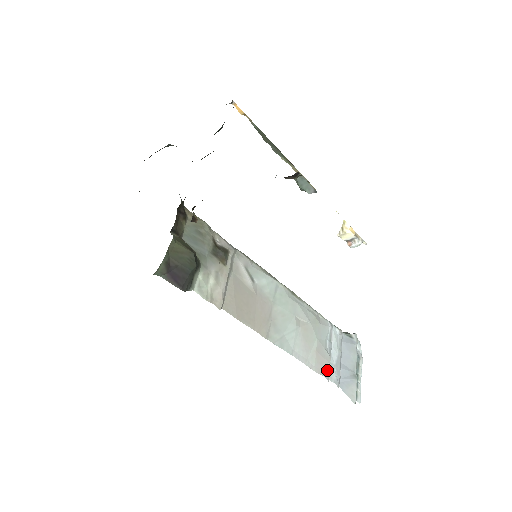
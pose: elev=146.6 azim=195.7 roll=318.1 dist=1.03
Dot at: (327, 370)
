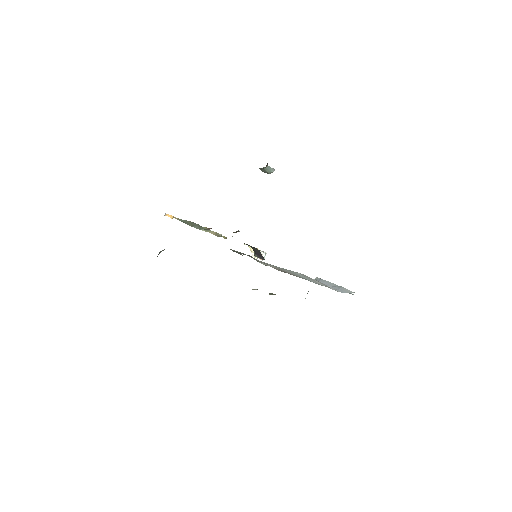
Dot at: occluded
